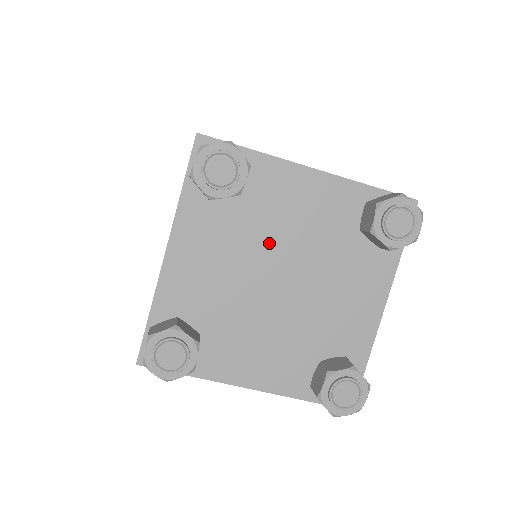
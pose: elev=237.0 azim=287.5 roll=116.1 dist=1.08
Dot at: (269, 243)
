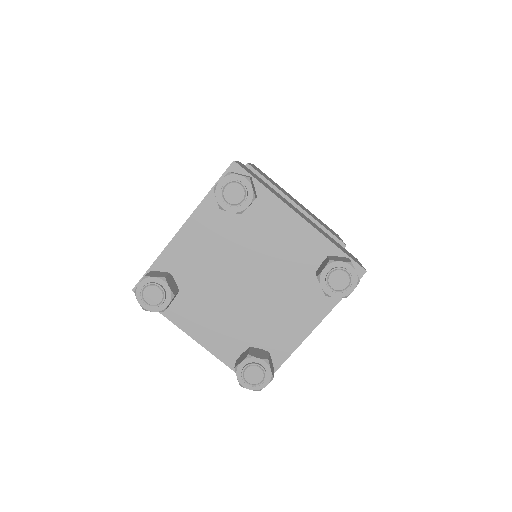
Dot at: (250, 253)
